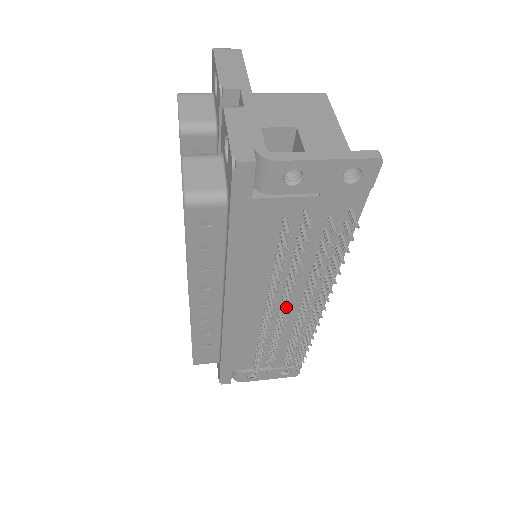
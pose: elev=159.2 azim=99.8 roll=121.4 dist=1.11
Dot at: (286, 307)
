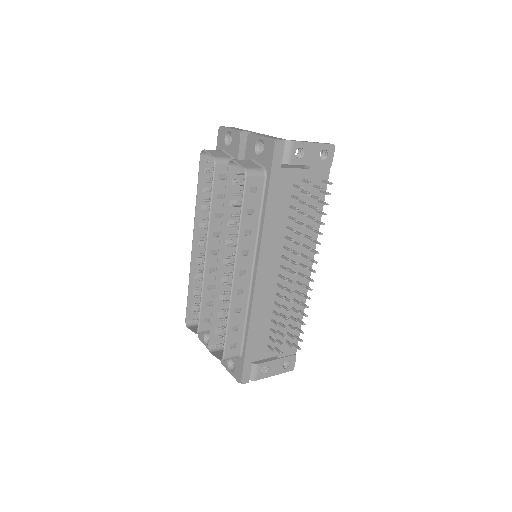
Dot at: (295, 262)
